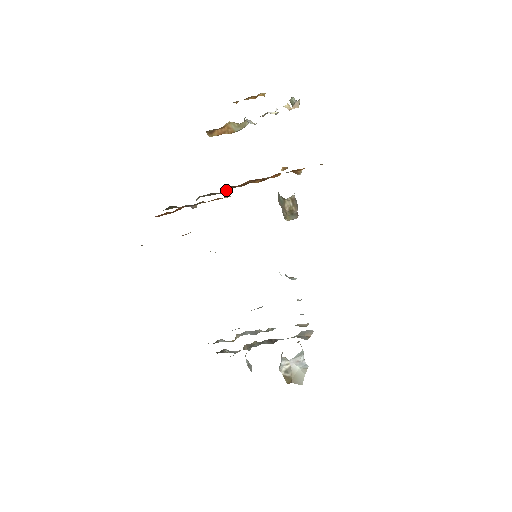
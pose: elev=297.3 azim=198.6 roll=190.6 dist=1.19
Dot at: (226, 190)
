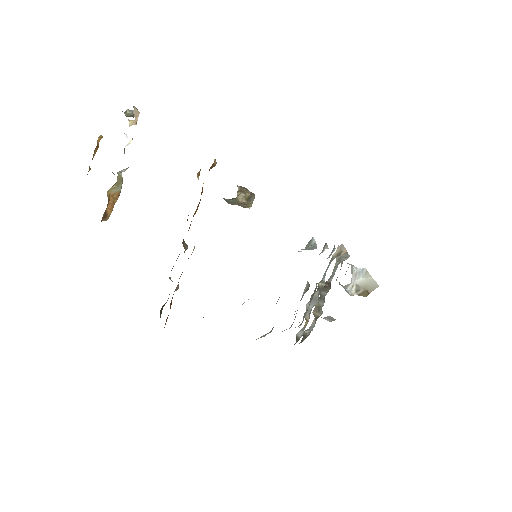
Dot at: (183, 246)
